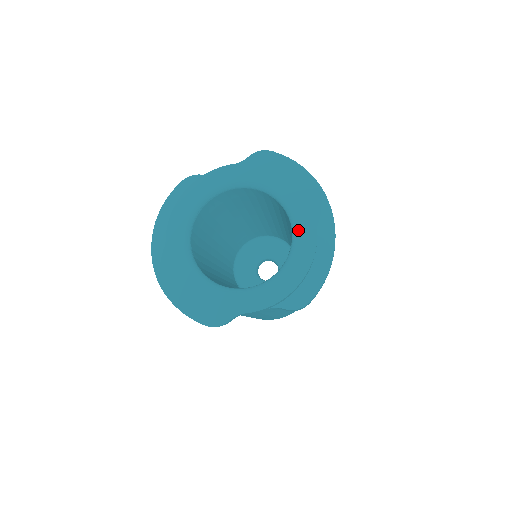
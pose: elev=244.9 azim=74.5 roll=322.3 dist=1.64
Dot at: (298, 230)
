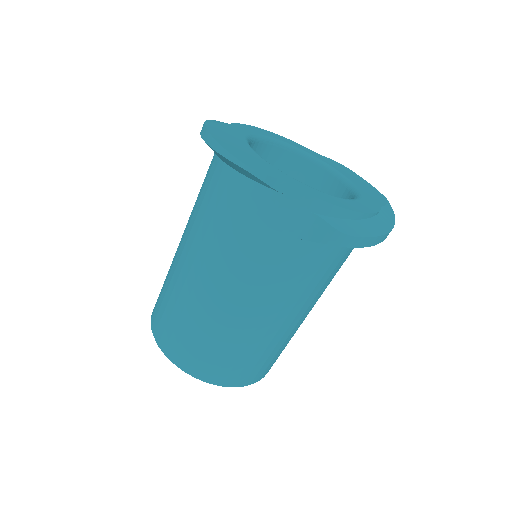
Dot at: (363, 197)
